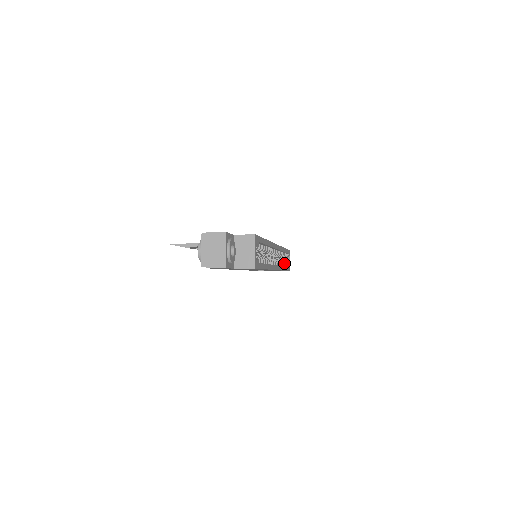
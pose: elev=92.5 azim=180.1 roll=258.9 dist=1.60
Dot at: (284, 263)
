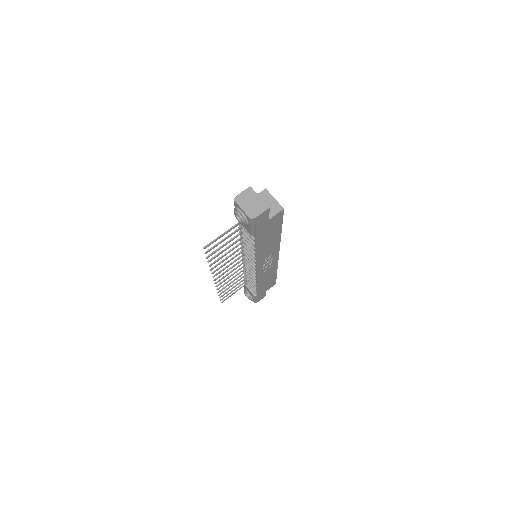
Dot at: occluded
